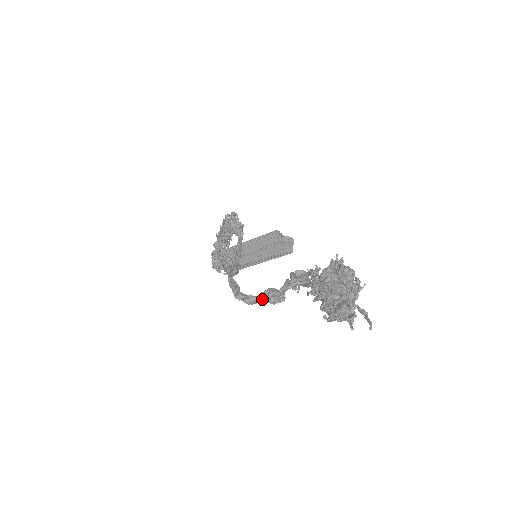
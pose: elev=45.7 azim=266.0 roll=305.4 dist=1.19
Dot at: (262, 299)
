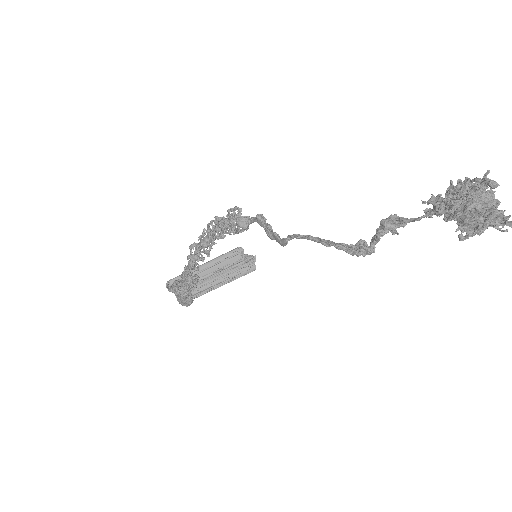
Dot at: (357, 251)
